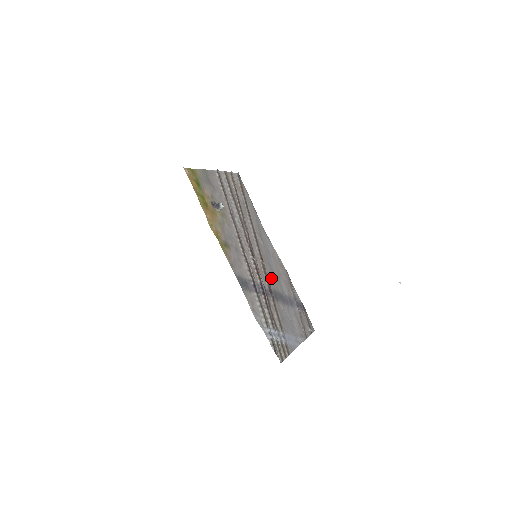
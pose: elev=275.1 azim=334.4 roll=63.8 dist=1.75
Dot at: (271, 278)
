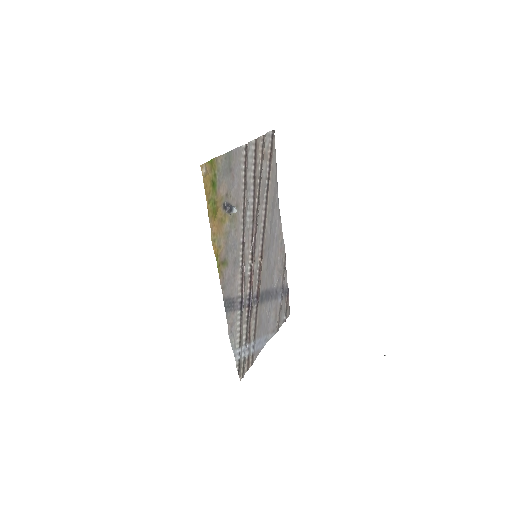
Dot at: (264, 276)
